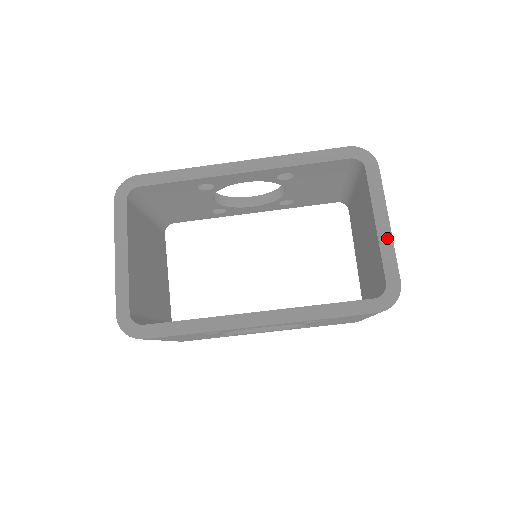
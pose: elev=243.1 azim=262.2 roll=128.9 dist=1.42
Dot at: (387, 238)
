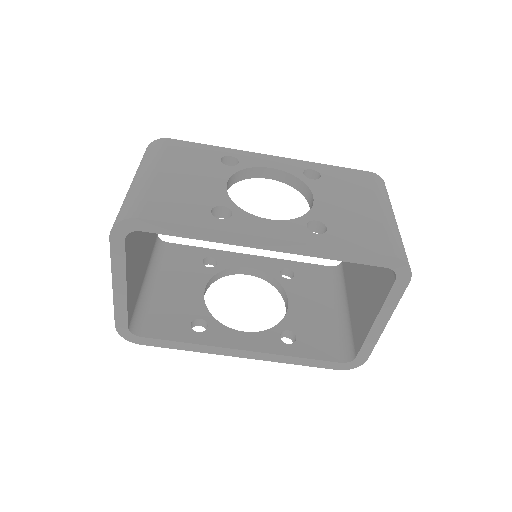
Dot at: (377, 333)
